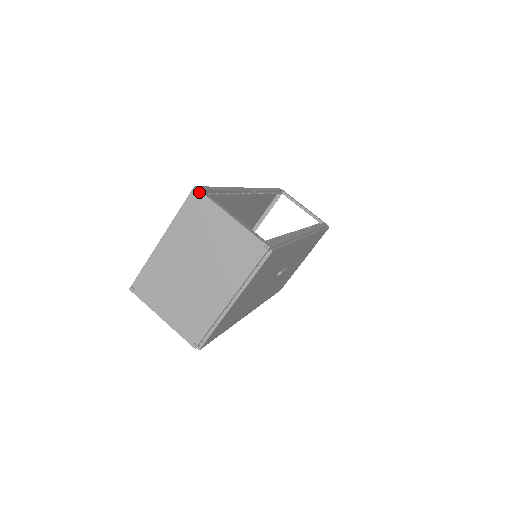
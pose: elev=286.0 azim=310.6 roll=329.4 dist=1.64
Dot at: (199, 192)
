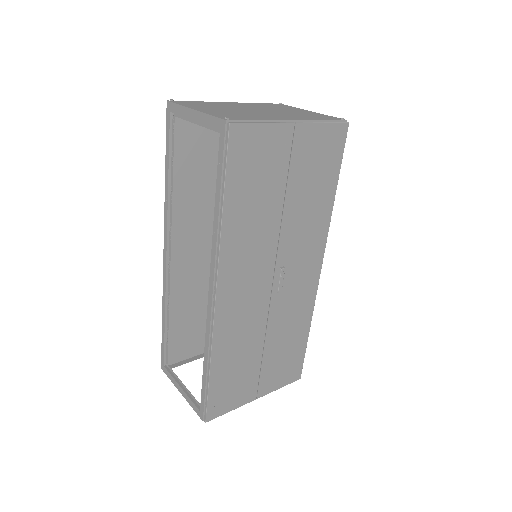
Dot at: (284, 105)
